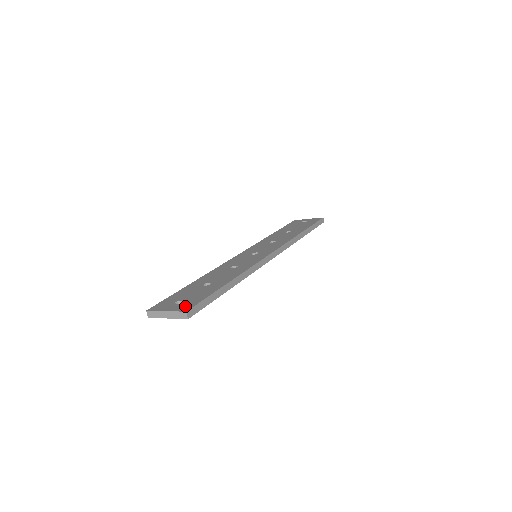
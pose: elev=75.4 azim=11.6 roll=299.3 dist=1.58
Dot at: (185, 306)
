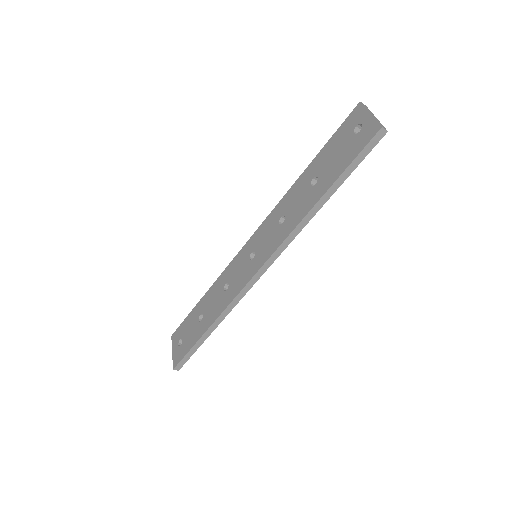
Dot at: (177, 357)
